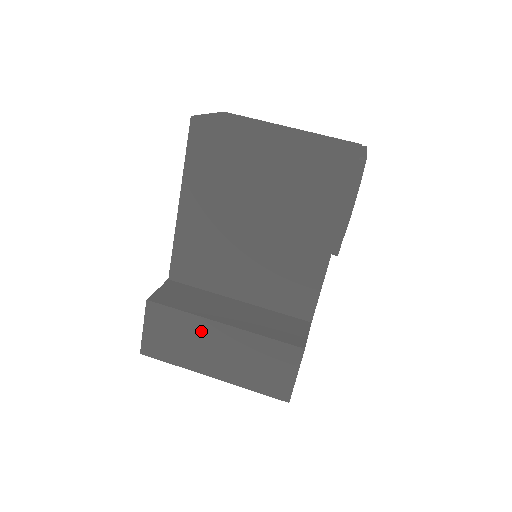
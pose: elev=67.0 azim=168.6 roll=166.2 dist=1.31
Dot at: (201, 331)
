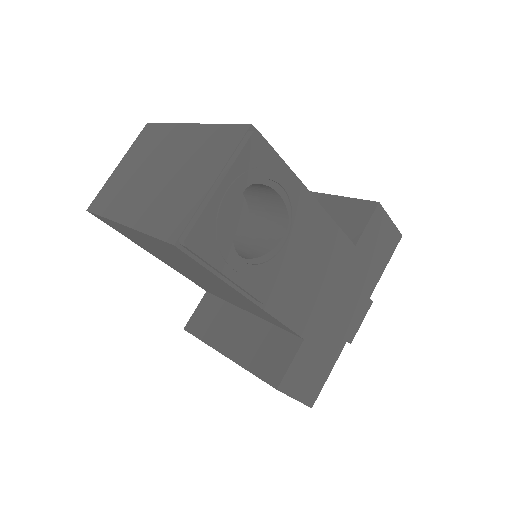
Dot at: occluded
